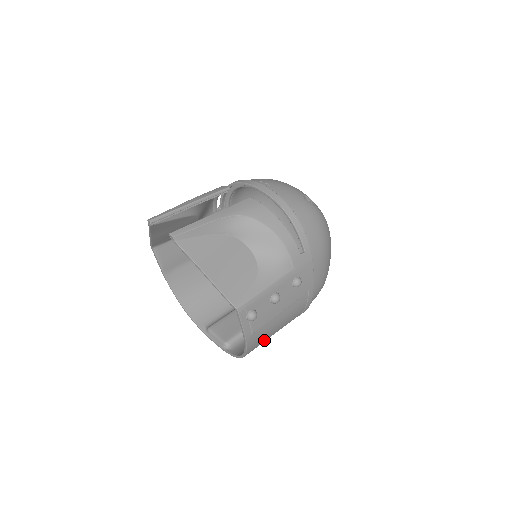
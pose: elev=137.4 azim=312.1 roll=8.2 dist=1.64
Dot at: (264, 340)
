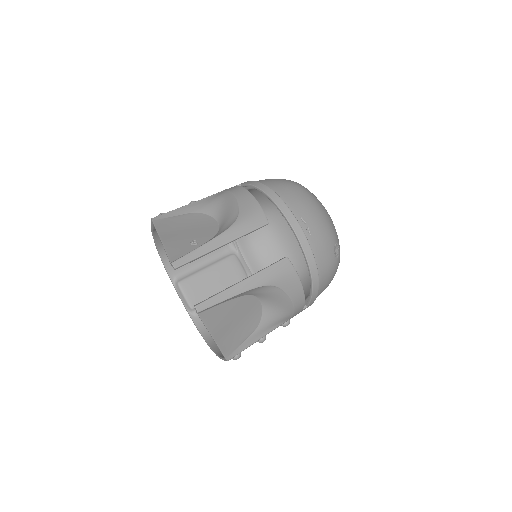
Dot at: occluded
